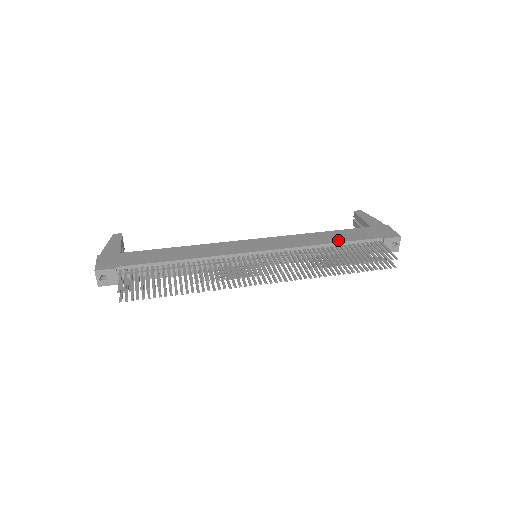
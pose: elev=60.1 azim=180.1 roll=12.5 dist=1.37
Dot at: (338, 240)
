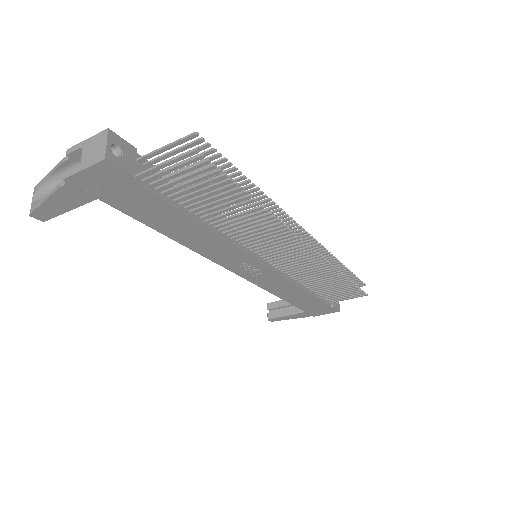
Dot at: occluded
